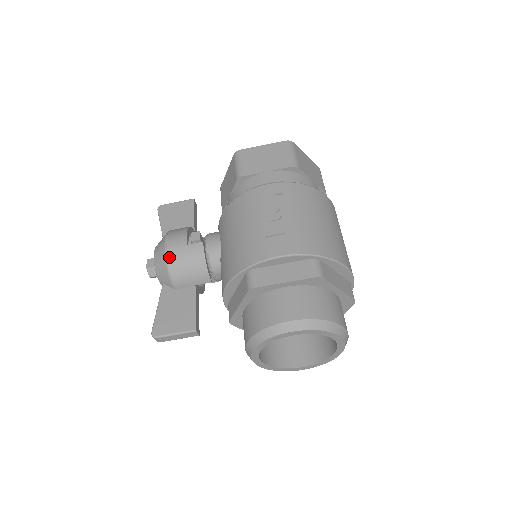
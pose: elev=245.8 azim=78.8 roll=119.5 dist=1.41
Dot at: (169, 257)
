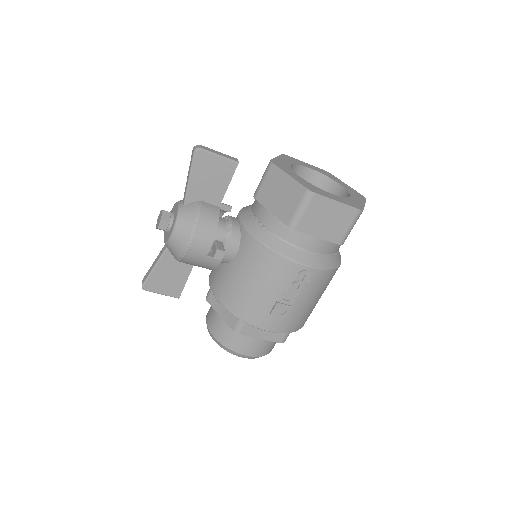
Dot at: (186, 256)
